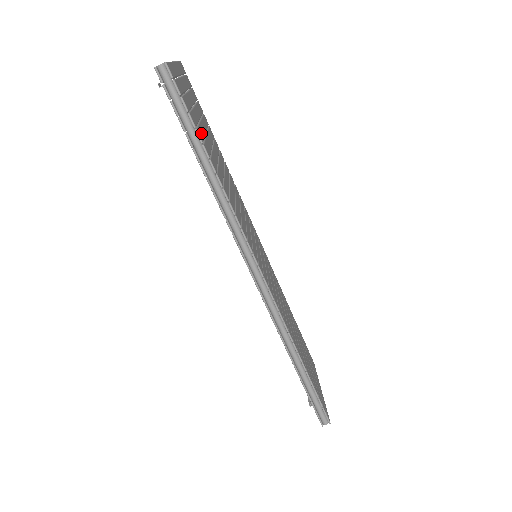
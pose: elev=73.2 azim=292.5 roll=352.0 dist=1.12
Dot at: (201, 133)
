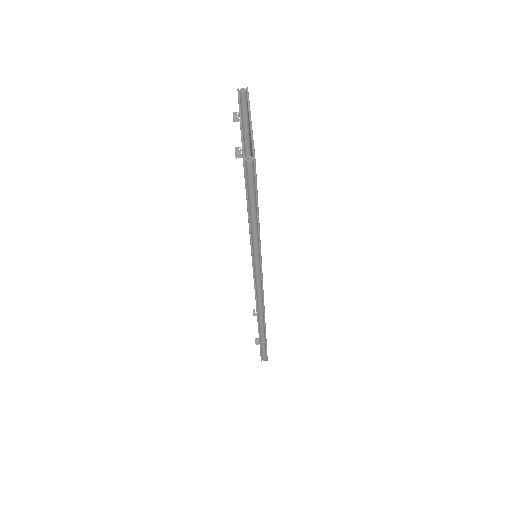
Dot at: occluded
